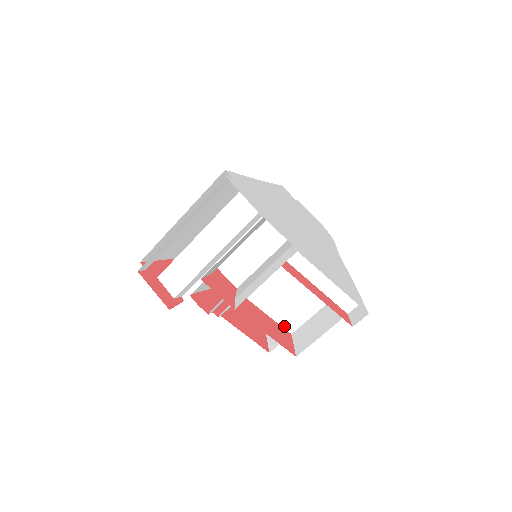
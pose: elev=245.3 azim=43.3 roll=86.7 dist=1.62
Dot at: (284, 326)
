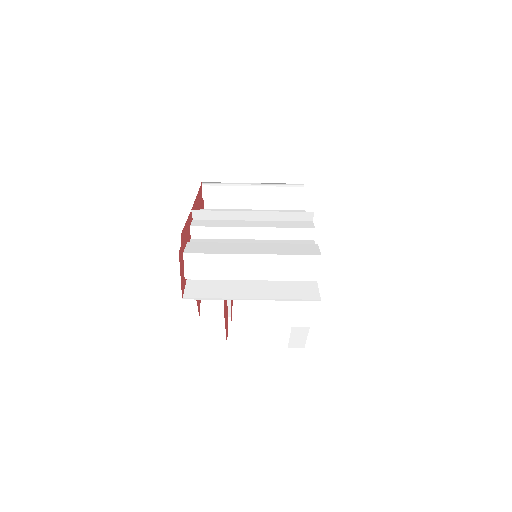
Dot at: (230, 312)
